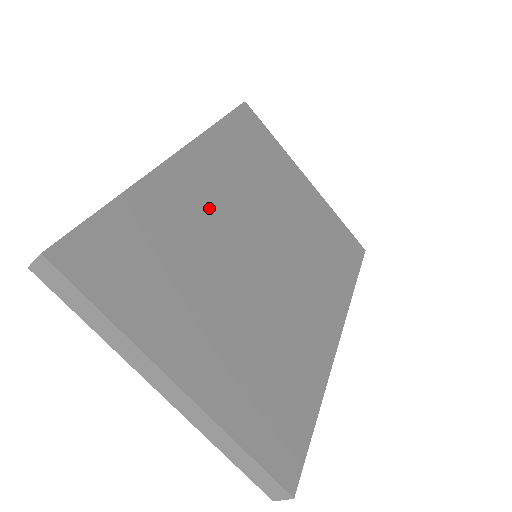
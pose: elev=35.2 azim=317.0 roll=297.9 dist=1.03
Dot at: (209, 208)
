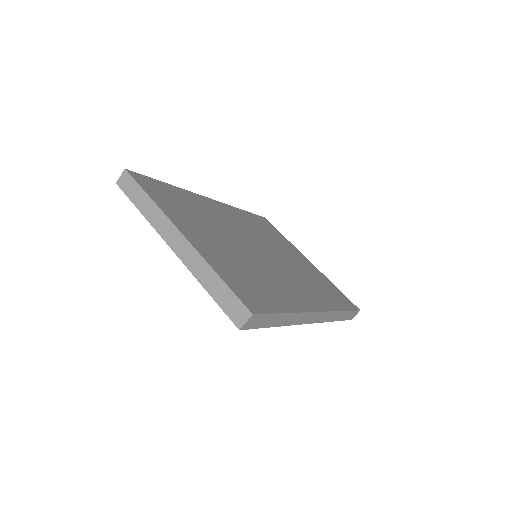
Dot at: (225, 219)
